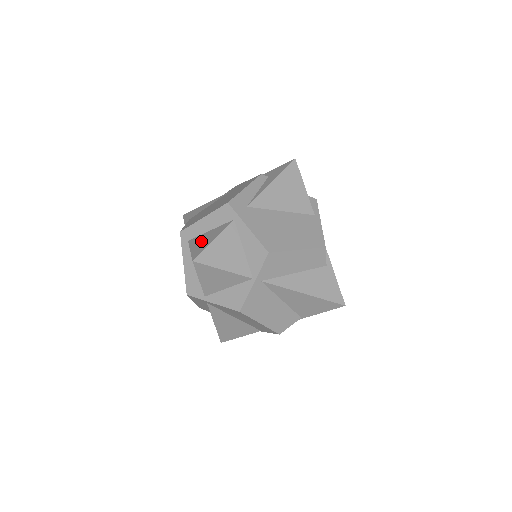
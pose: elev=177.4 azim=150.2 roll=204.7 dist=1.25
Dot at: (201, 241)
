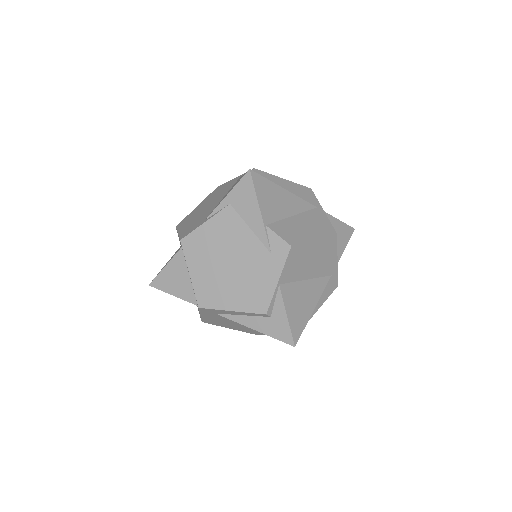
Dot at: (174, 276)
